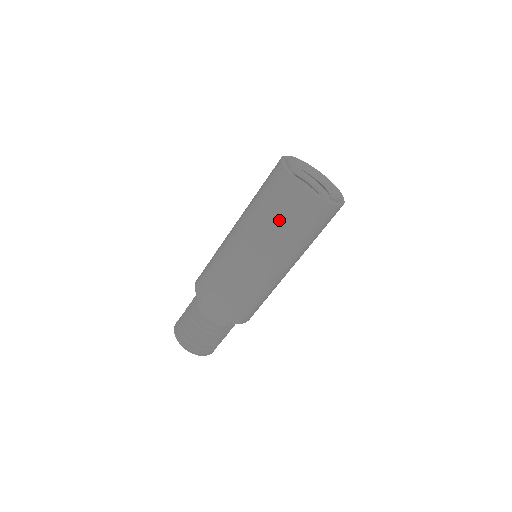
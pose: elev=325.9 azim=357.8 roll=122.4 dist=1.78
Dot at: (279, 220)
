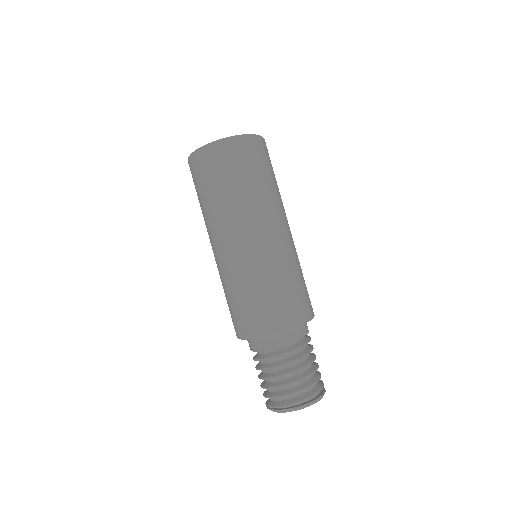
Dot at: (200, 199)
